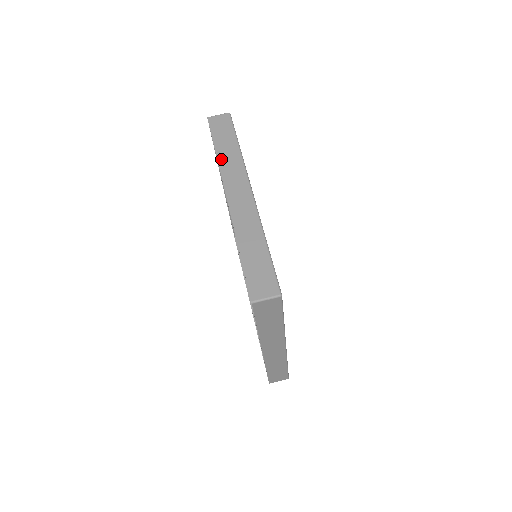
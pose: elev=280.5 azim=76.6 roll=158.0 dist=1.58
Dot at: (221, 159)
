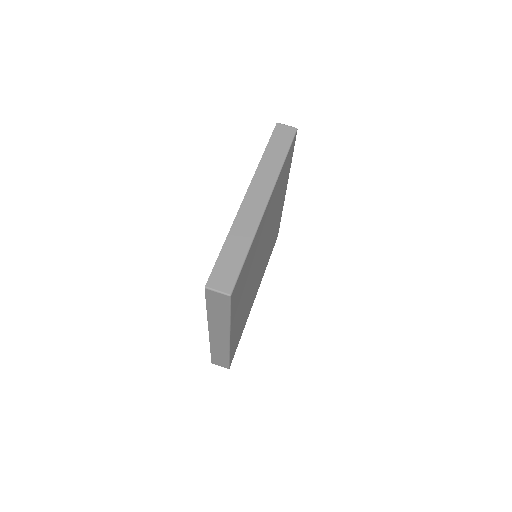
Dot at: (263, 163)
